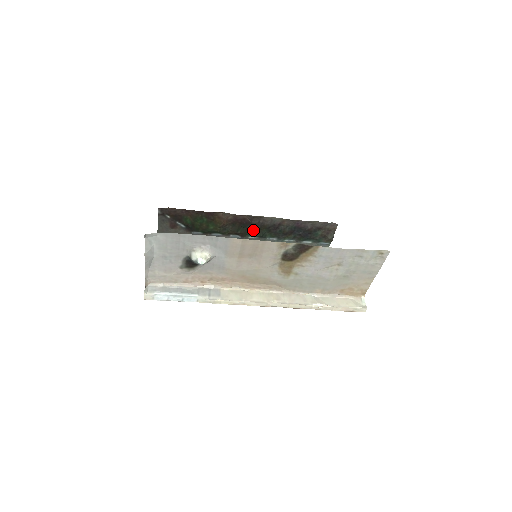
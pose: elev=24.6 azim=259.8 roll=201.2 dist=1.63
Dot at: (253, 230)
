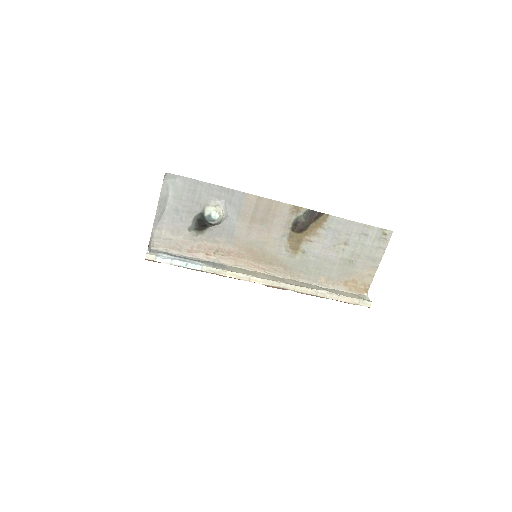
Dot at: occluded
